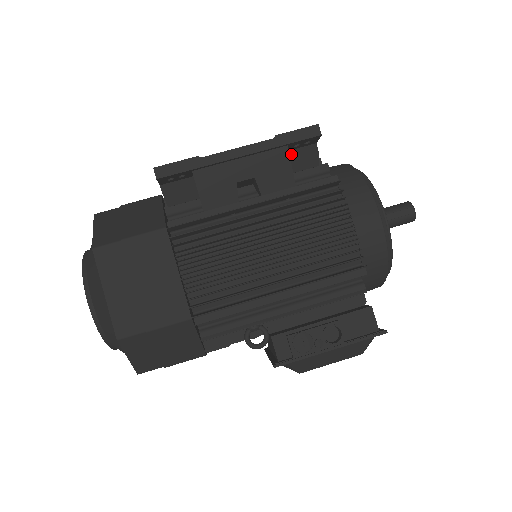
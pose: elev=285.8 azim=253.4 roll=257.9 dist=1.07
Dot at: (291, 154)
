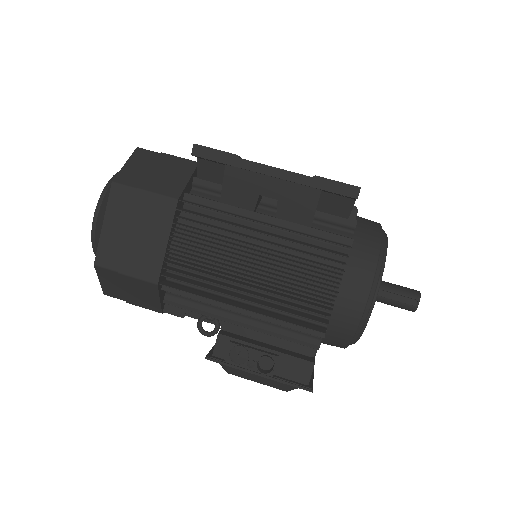
Dot at: (326, 196)
